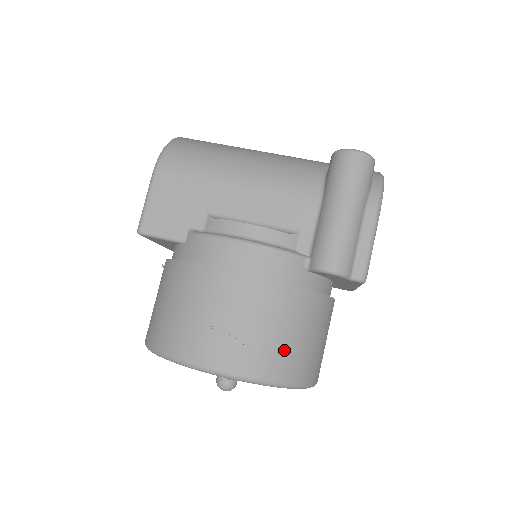
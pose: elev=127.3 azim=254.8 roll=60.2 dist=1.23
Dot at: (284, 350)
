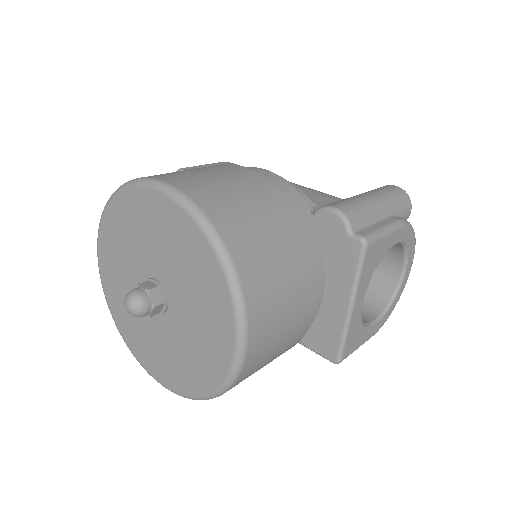
Dot at: (245, 222)
